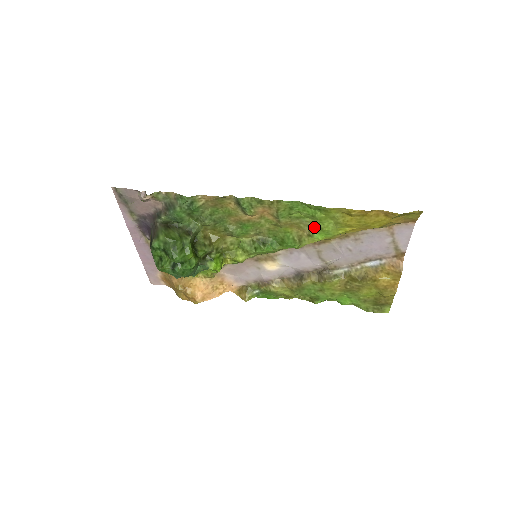
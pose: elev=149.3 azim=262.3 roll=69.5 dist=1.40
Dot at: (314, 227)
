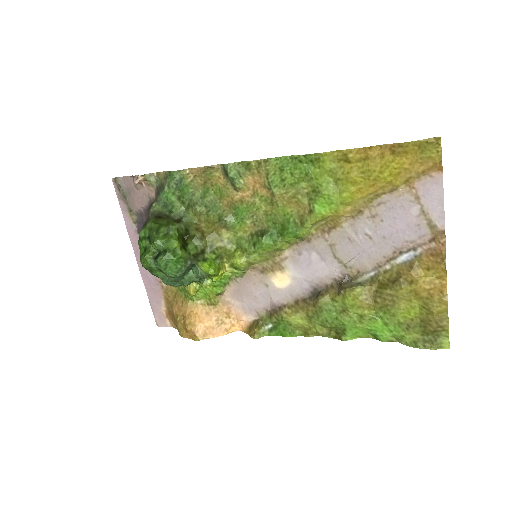
Dot at: (312, 194)
